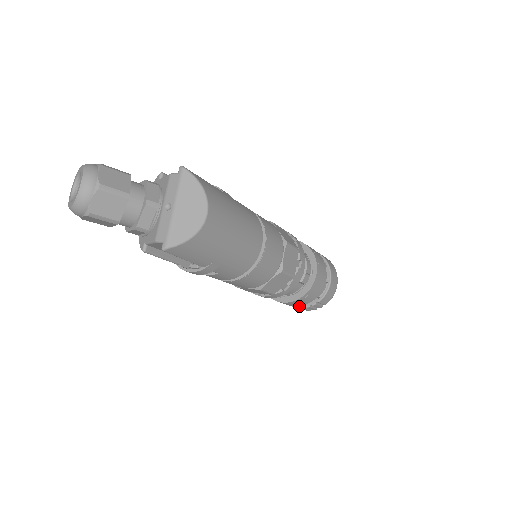
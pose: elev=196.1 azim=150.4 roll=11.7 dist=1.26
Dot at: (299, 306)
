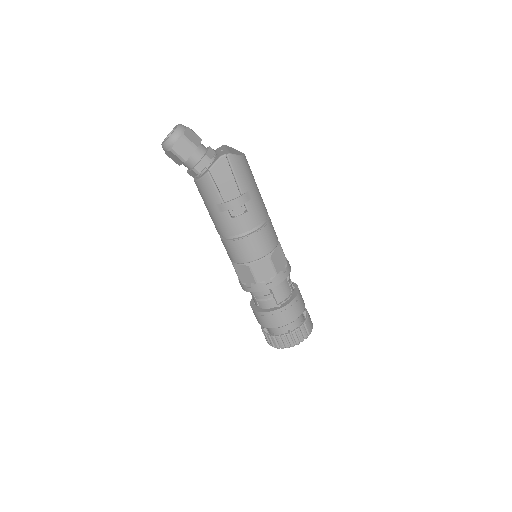
Dot at: occluded
